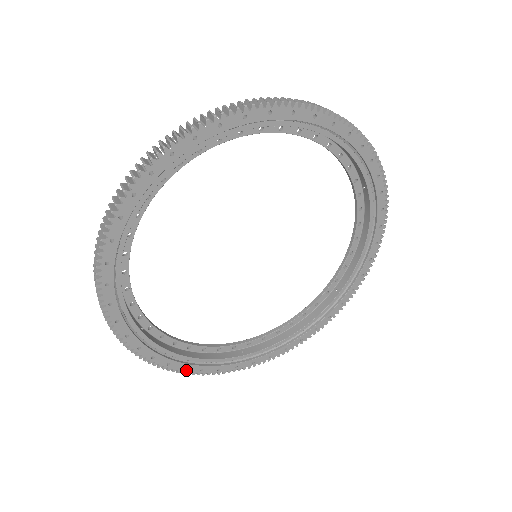
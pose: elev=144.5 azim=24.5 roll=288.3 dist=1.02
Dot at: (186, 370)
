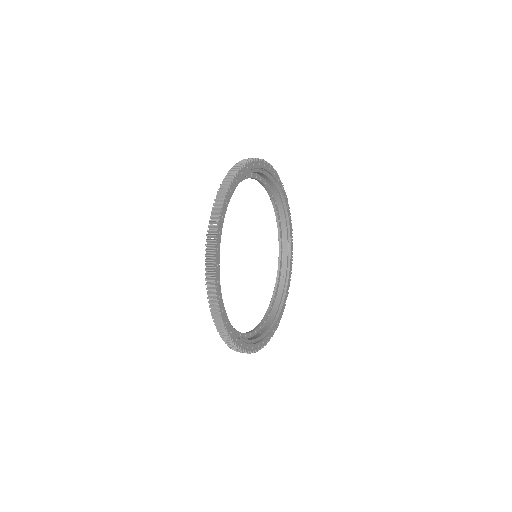
Dot at: (217, 285)
